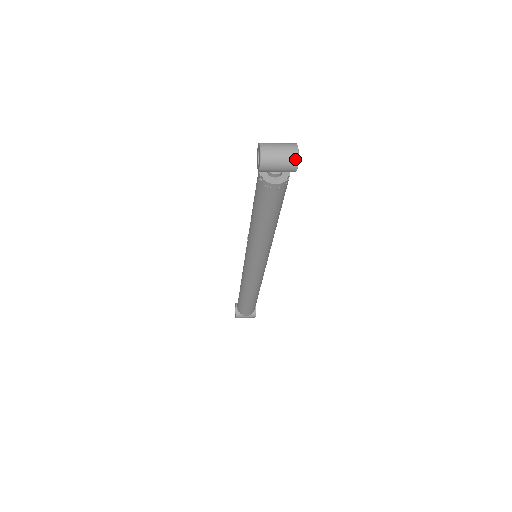
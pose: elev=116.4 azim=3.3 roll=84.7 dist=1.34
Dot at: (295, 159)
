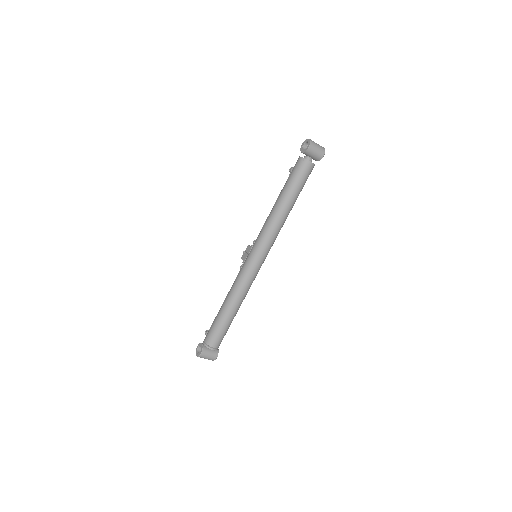
Dot at: (324, 150)
